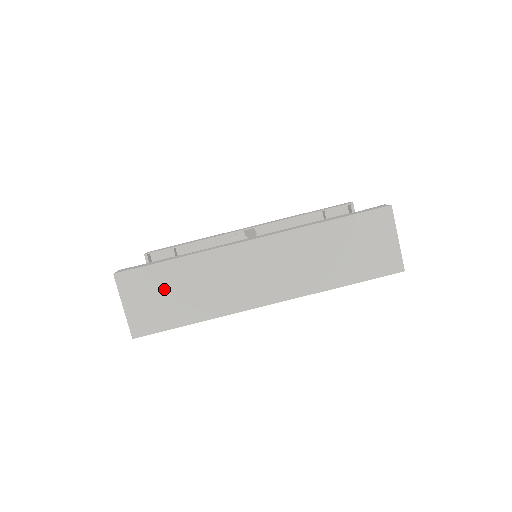
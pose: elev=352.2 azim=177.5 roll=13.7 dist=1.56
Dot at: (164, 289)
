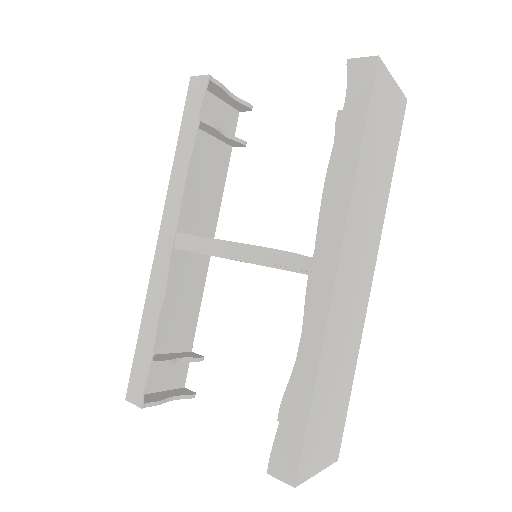
Dot at: (326, 413)
